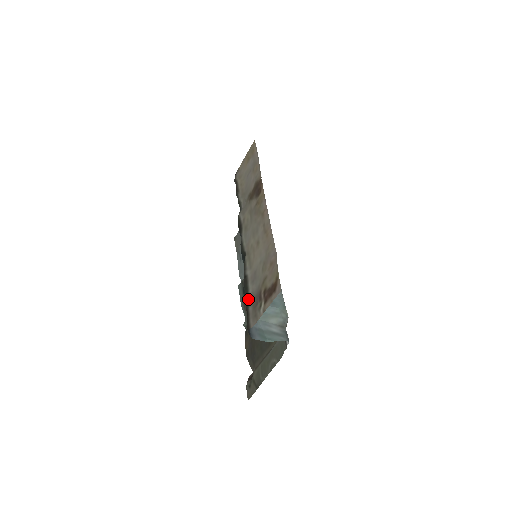
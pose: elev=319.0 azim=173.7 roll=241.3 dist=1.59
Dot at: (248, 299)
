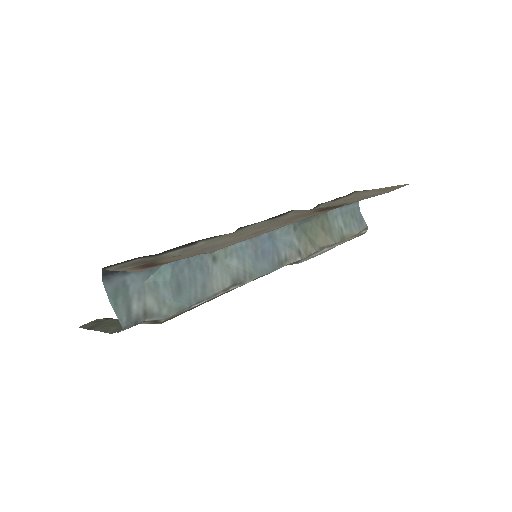
Dot at: (157, 254)
